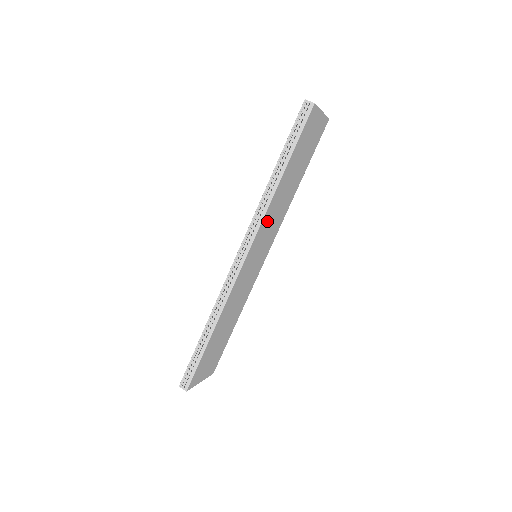
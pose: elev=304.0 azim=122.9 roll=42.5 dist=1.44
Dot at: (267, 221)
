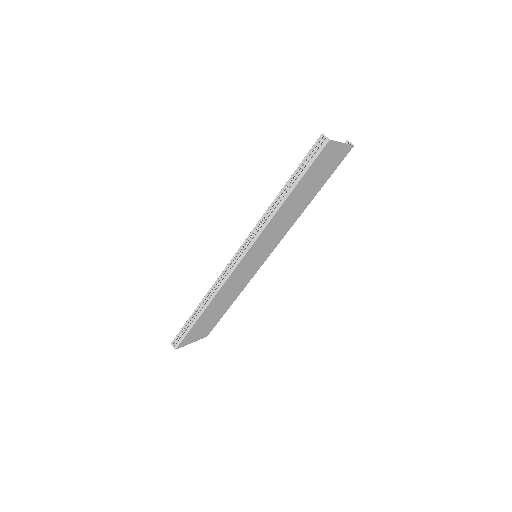
Dot at: (268, 231)
